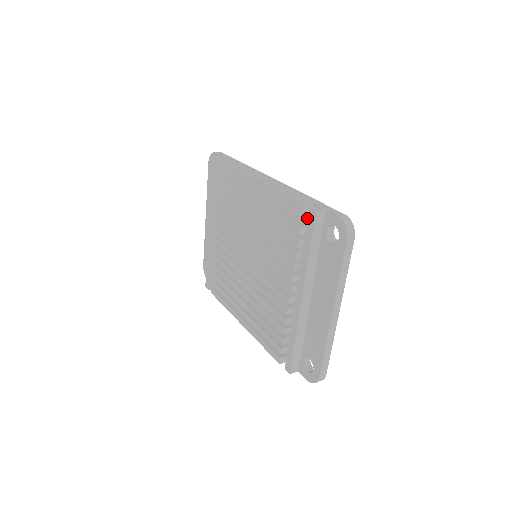
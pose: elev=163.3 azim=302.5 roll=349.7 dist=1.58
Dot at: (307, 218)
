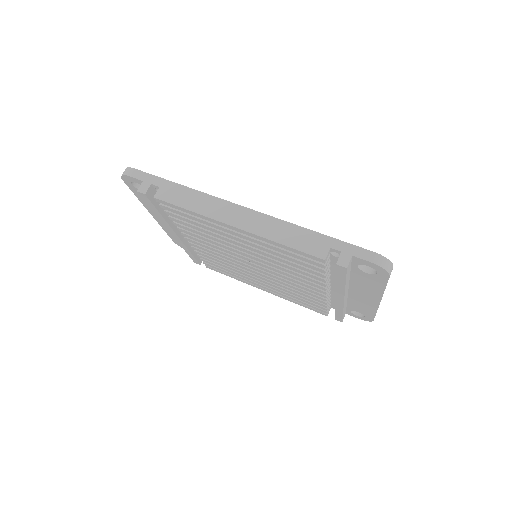
Dot at: (328, 259)
